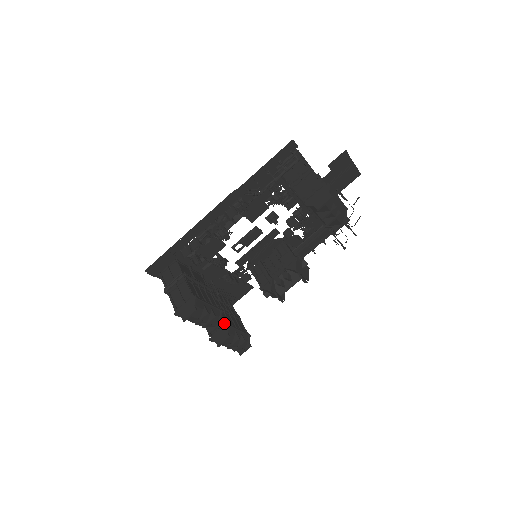
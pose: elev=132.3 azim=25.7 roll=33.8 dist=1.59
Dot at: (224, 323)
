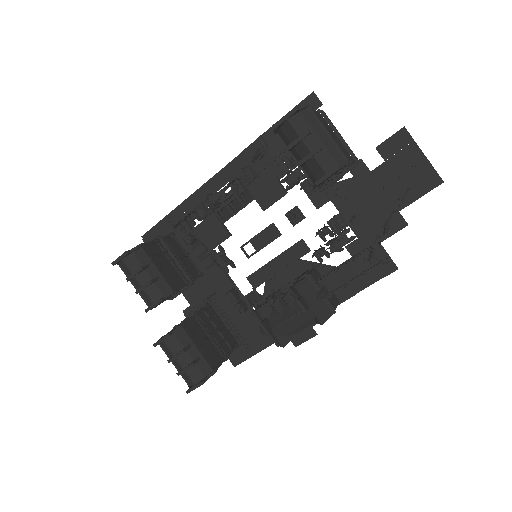
Dot at: (180, 324)
